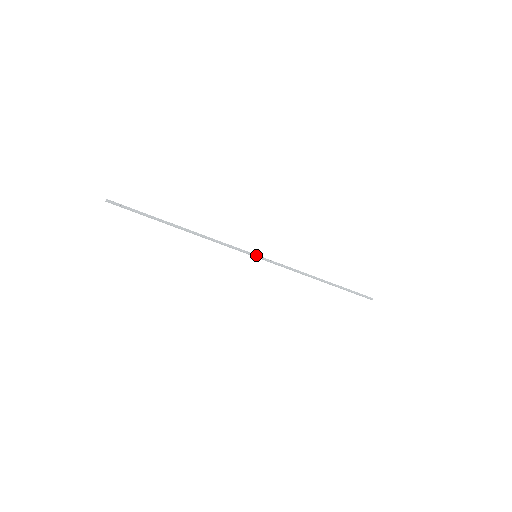
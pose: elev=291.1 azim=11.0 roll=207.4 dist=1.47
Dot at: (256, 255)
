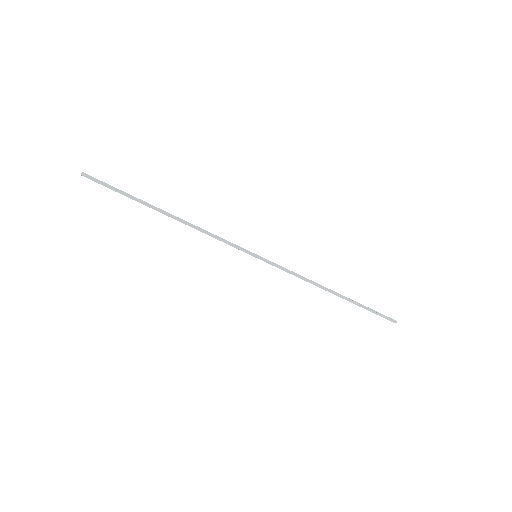
Dot at: (256, 255)
